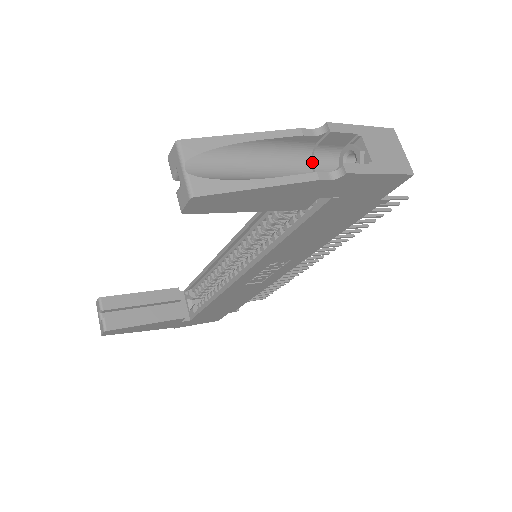
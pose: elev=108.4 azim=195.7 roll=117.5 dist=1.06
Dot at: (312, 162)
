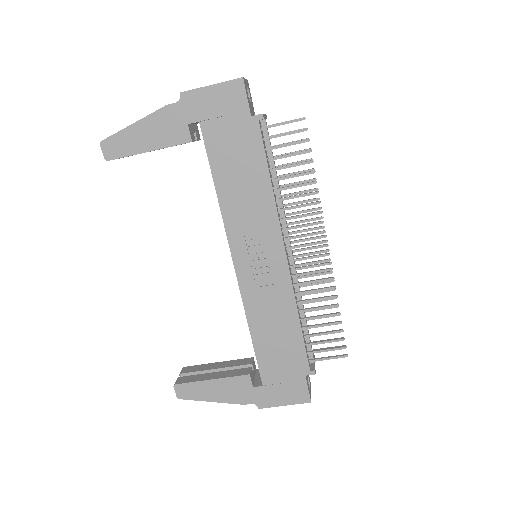
Dot at: occluded
